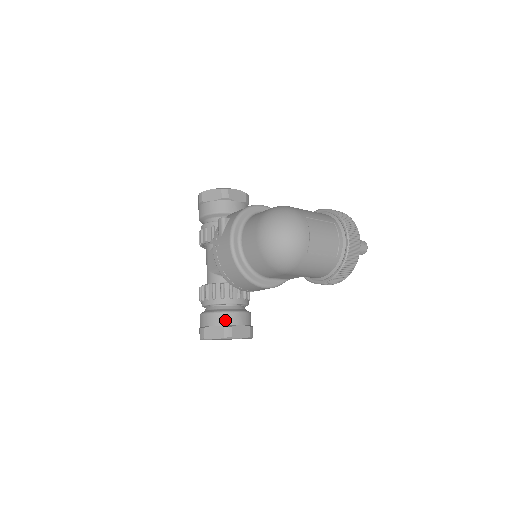
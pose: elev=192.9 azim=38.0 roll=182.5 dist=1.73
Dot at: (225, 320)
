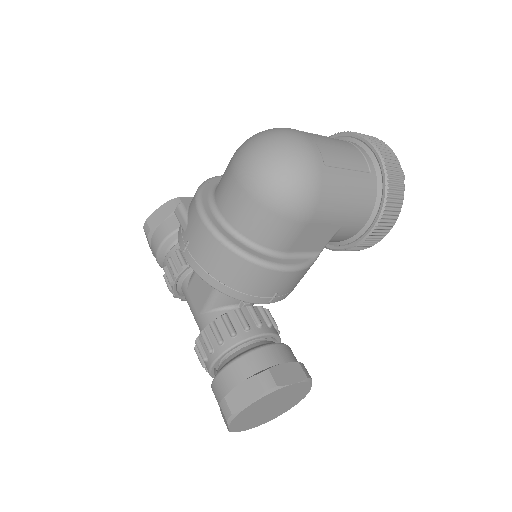
Dot at: (253, 365)
